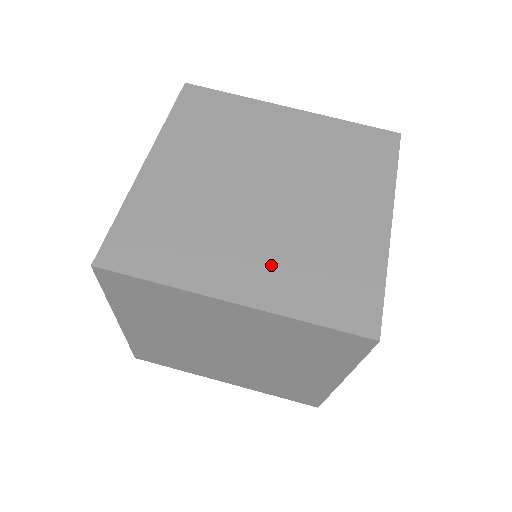
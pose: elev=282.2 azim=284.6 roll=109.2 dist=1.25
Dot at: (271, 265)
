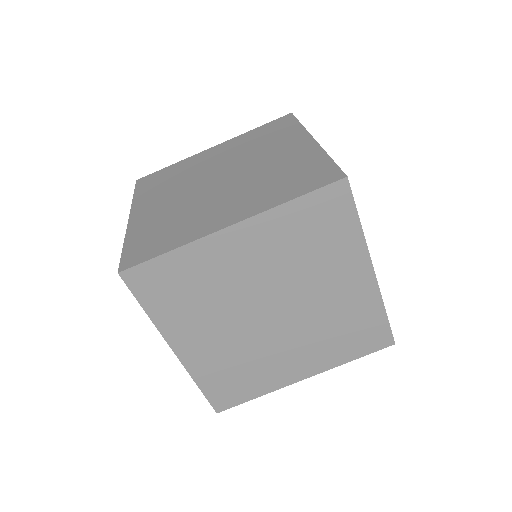
Dot at: (216, 351)
